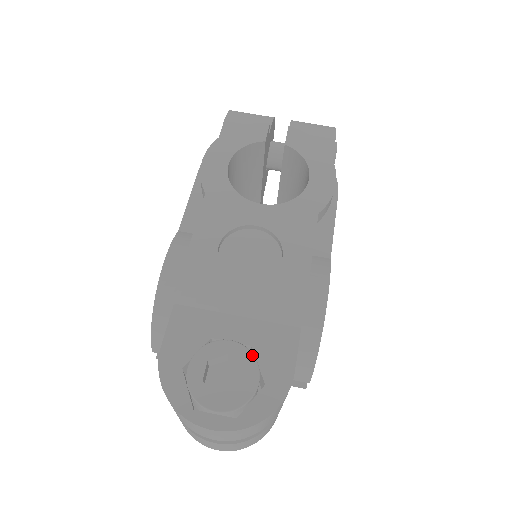
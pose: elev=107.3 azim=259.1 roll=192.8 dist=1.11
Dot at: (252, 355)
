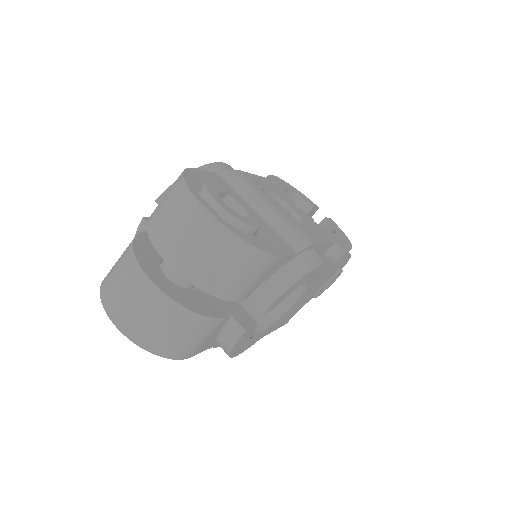
Dot at: (259, 221)
